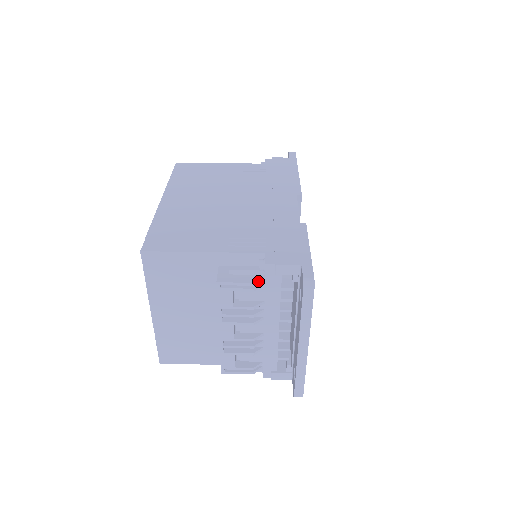
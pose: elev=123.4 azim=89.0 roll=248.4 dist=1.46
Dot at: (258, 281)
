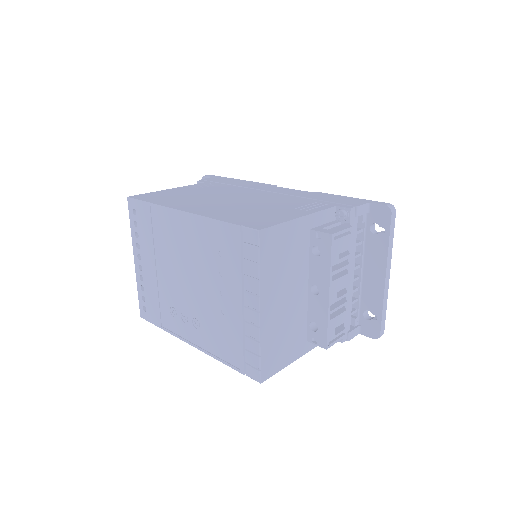
Dot at: (350, 226)
